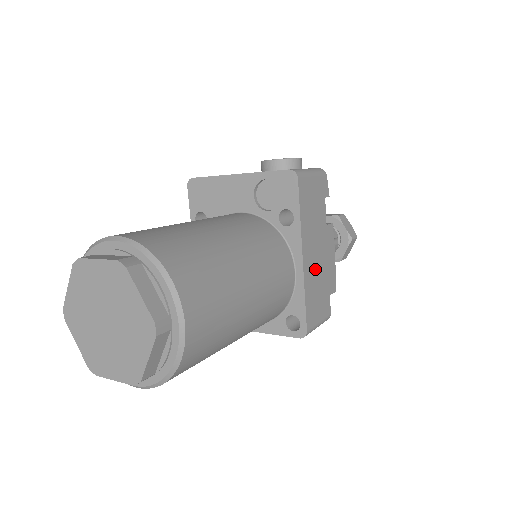
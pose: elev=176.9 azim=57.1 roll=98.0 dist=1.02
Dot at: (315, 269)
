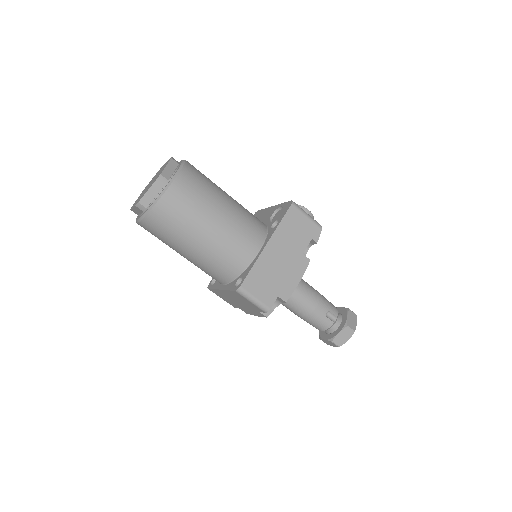
Dot at: (274, 264)
